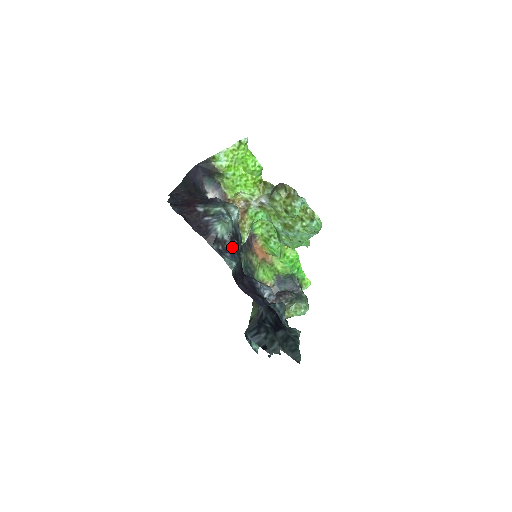
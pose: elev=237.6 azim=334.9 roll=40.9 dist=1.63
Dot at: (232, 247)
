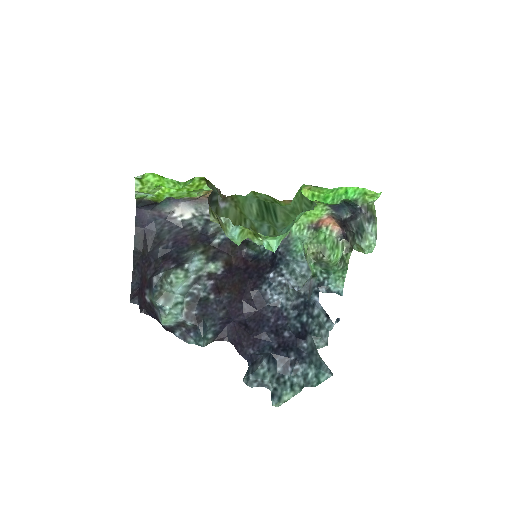
Dot at: (192, 324)
